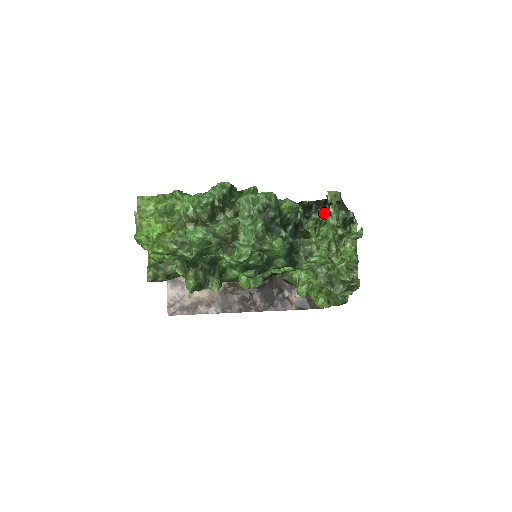
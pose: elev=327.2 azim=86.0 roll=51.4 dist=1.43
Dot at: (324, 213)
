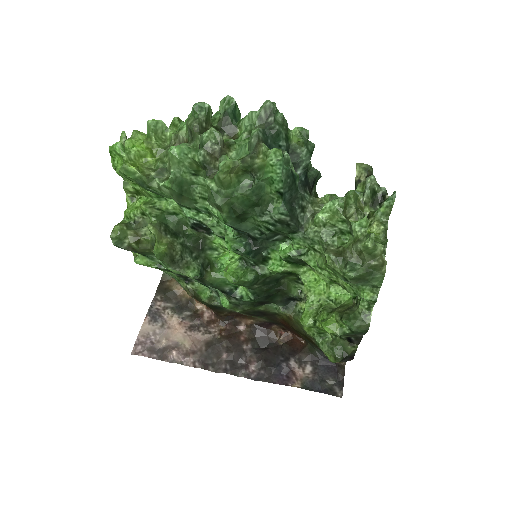
Dot at: occluded
